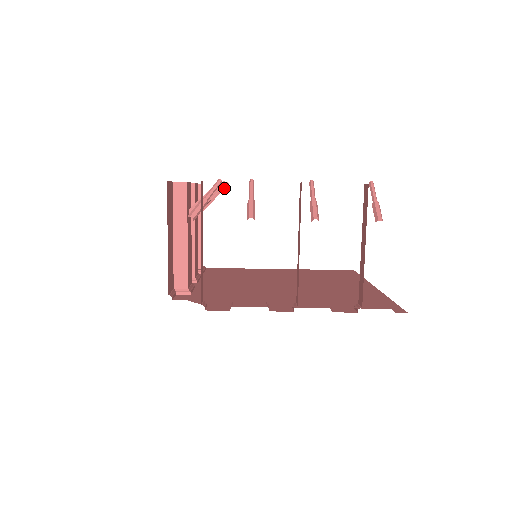
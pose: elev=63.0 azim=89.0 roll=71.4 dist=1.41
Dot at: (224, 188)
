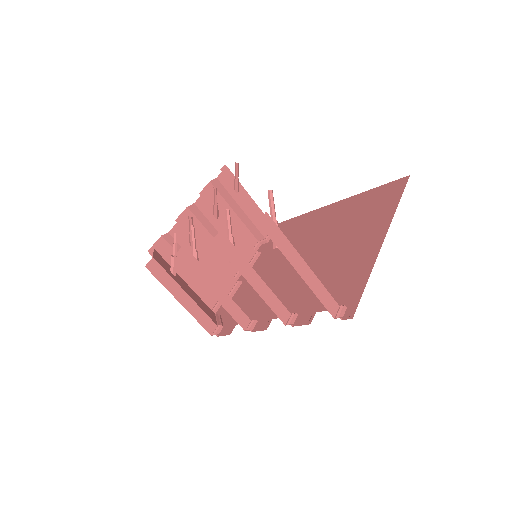
Dot at: (237, 168)
